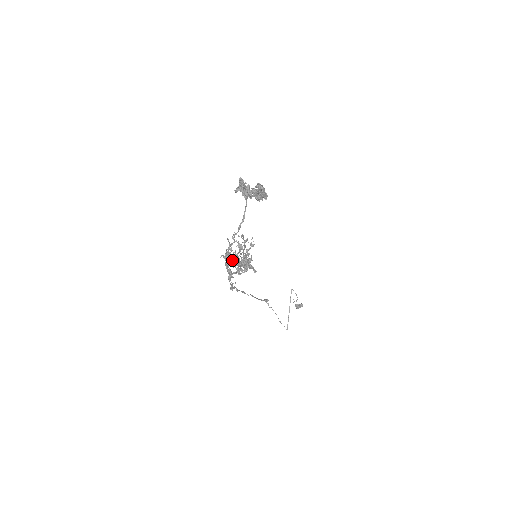
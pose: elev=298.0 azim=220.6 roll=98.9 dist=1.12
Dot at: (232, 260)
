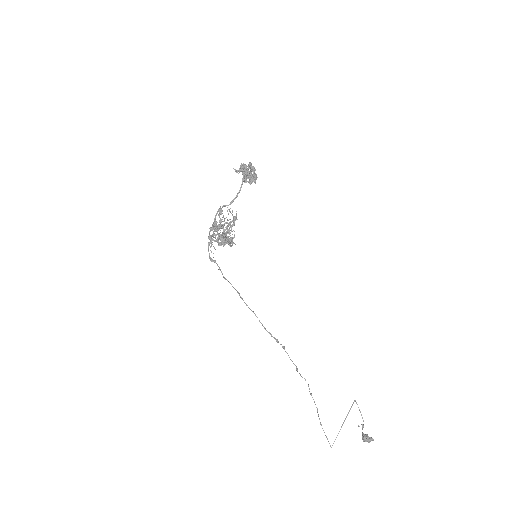
Dot at: (221, 235)
